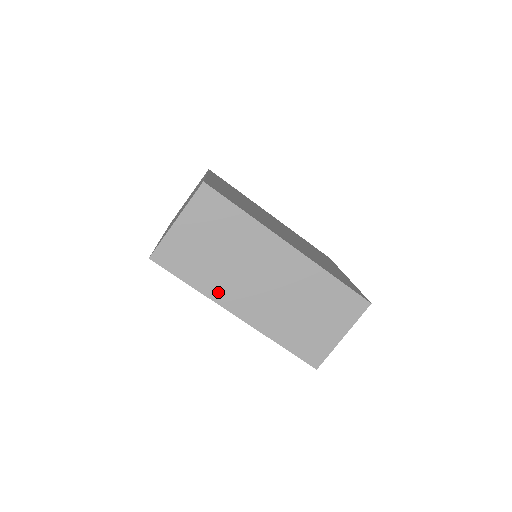
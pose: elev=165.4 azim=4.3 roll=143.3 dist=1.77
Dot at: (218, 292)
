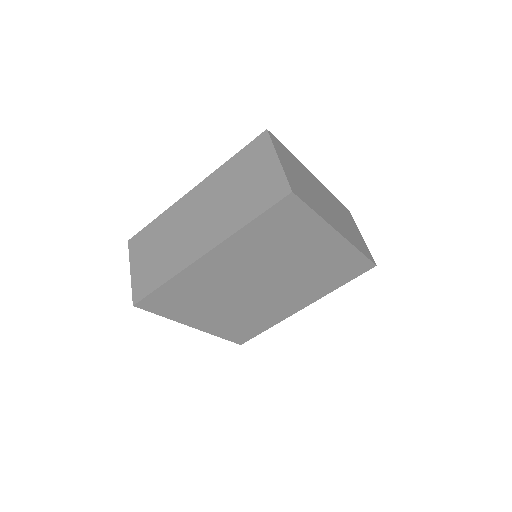
Dot at: (181, 262)
